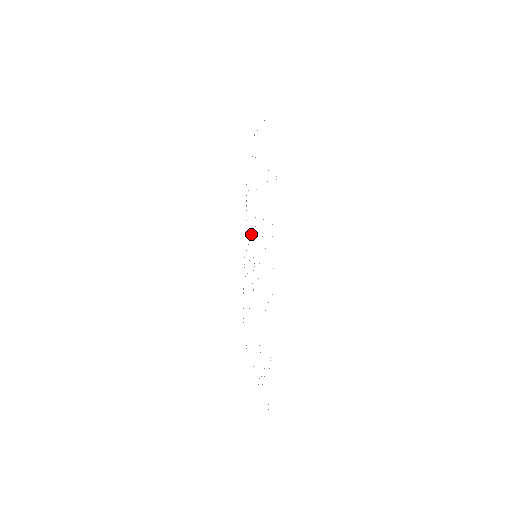
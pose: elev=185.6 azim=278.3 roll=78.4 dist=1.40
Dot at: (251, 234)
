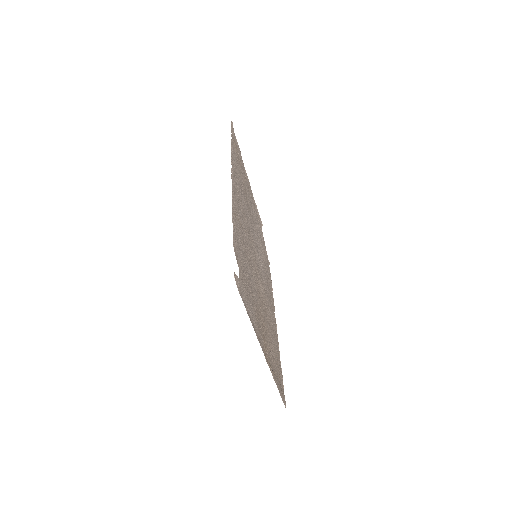
Dot at: (262, 268)
